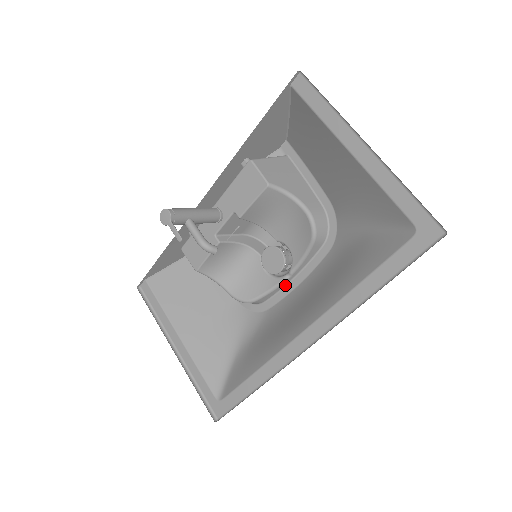
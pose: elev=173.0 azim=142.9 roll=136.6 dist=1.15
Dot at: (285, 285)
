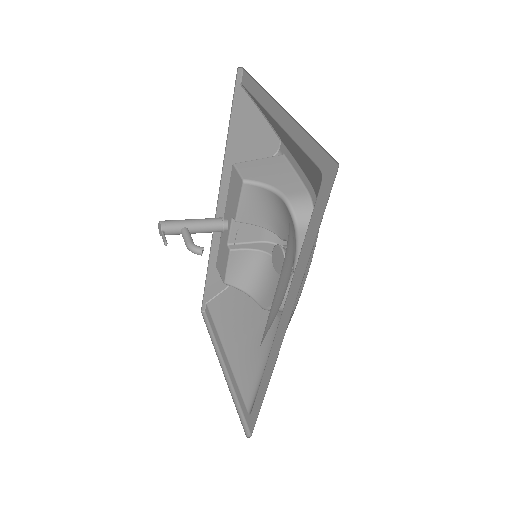
Dot at: occluded
